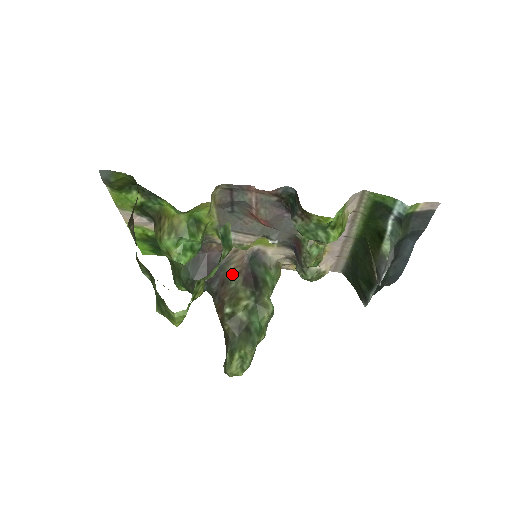
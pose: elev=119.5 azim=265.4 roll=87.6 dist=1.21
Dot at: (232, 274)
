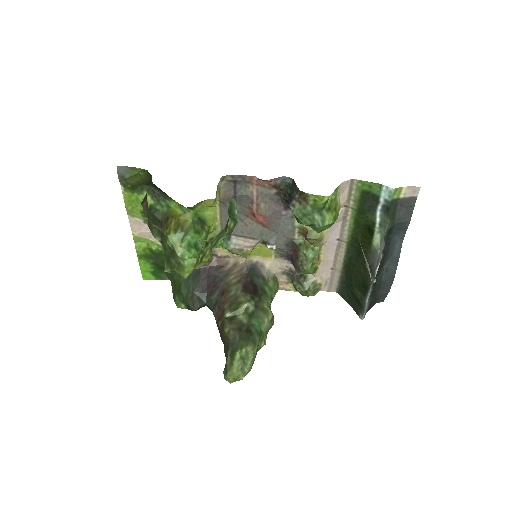
Dot at: (232, 283)
